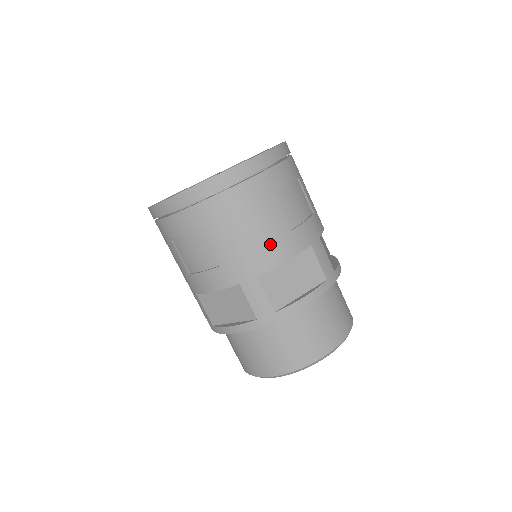
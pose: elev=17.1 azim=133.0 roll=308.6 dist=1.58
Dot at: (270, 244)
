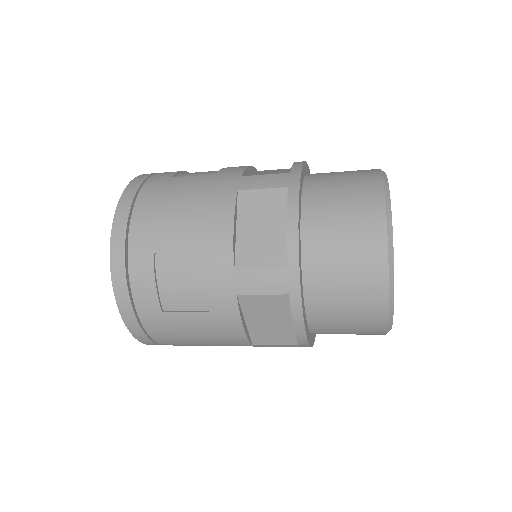
Dot at: (219, 334)
